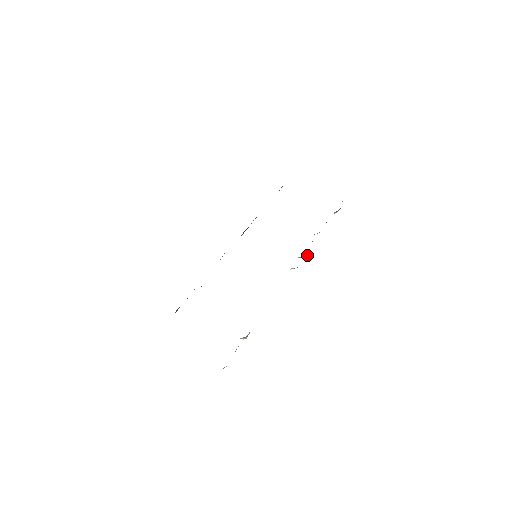
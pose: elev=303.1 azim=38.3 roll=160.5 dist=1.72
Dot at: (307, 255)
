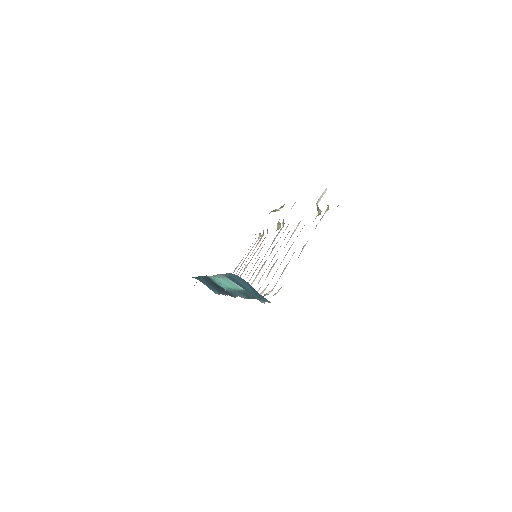
Dot at: (278, 221)
